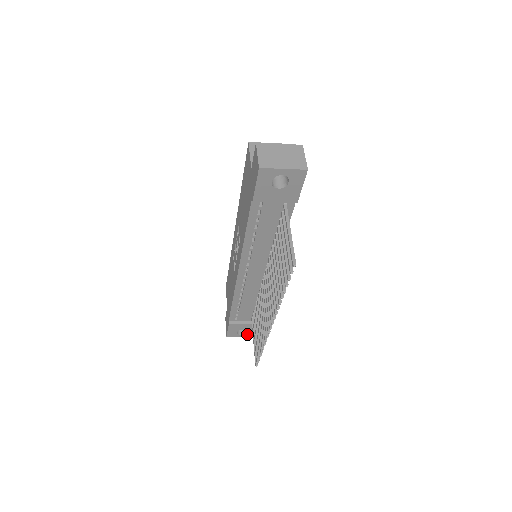
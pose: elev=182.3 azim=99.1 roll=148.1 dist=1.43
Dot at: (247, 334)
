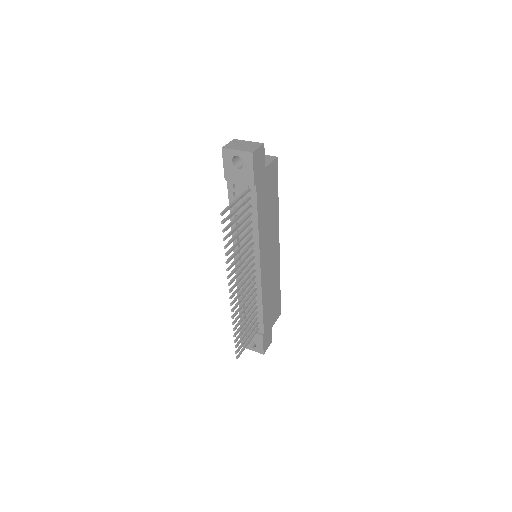
Dot at: (257, 348)
